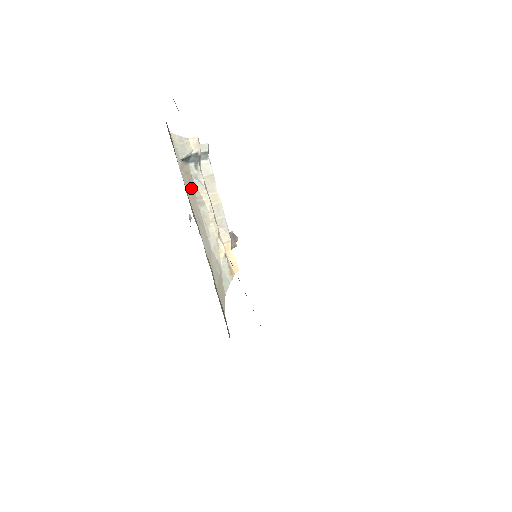
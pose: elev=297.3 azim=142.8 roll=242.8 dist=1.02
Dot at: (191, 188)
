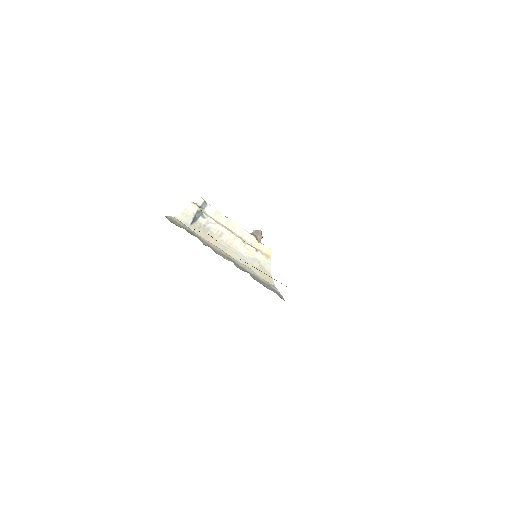
Dot at: (208, 233)
